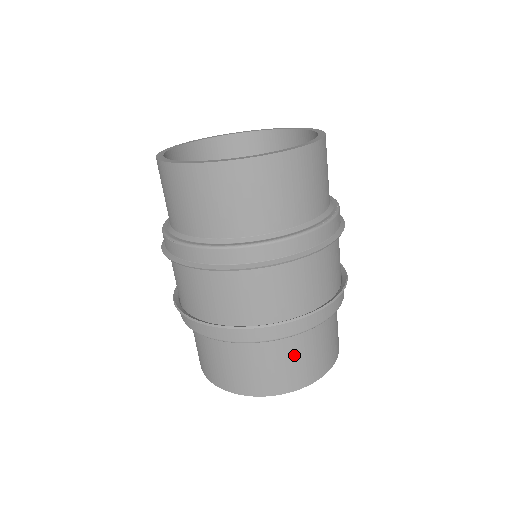
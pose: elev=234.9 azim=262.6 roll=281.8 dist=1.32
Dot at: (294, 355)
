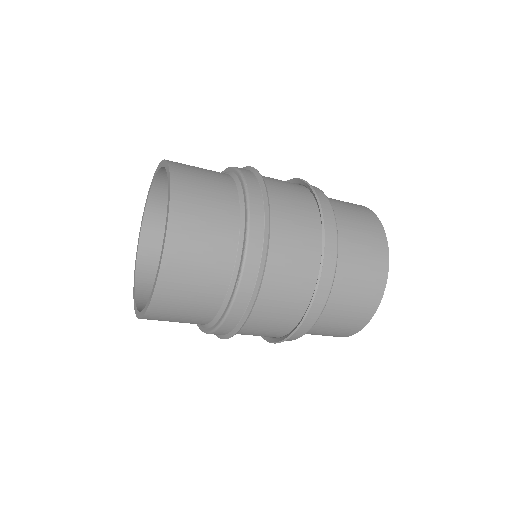
Dot at: (333, 322)
